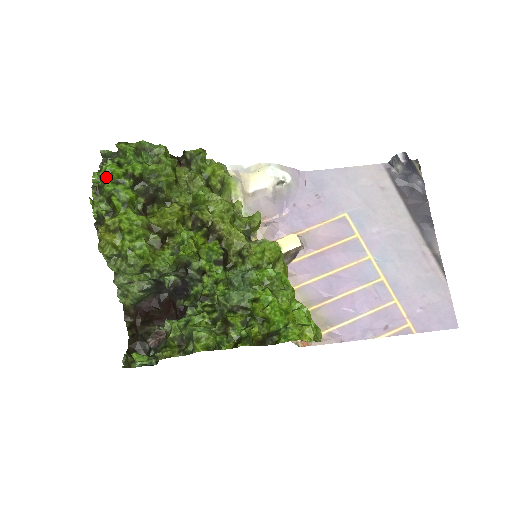
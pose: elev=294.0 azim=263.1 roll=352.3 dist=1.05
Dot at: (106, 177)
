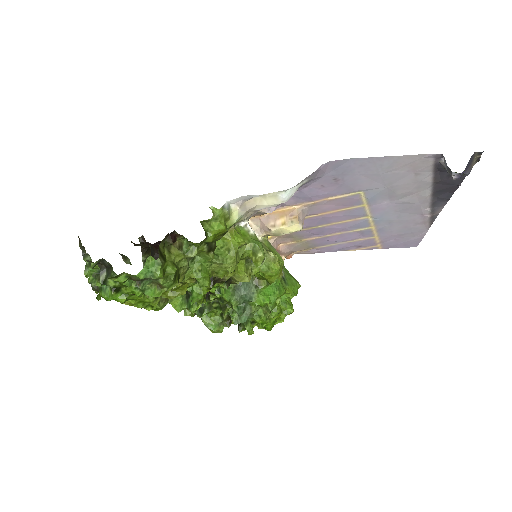
Dot at: occluded
